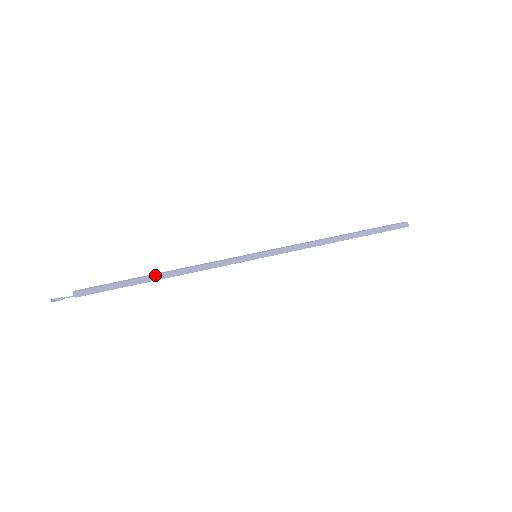
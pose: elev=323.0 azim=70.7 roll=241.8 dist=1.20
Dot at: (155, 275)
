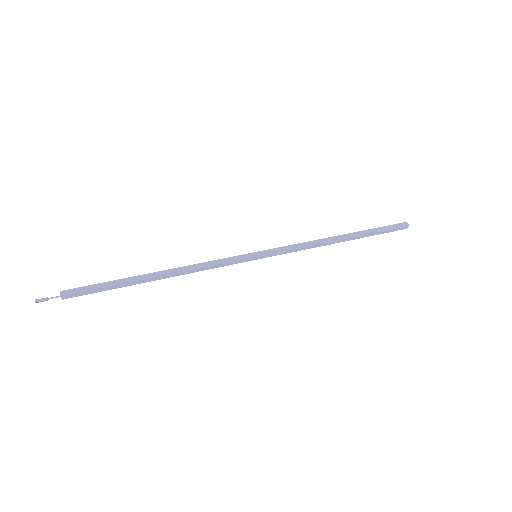
Dot at: (149, 273)
